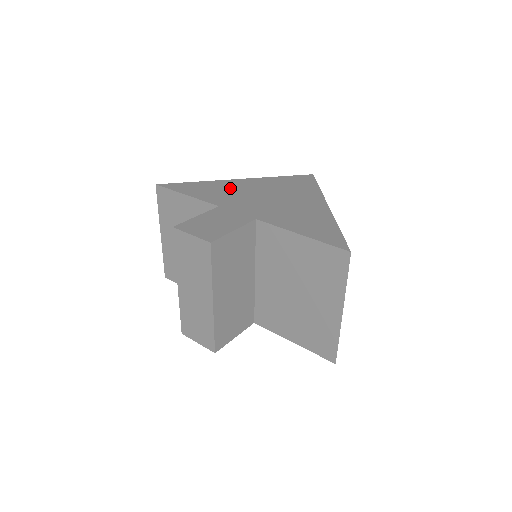
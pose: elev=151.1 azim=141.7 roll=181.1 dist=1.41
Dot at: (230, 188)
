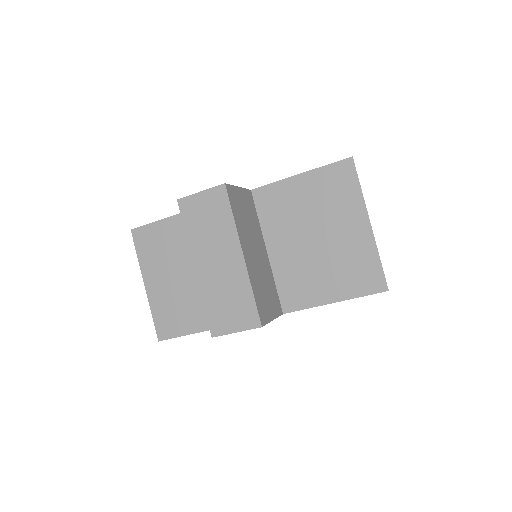
Dot at: occluded
